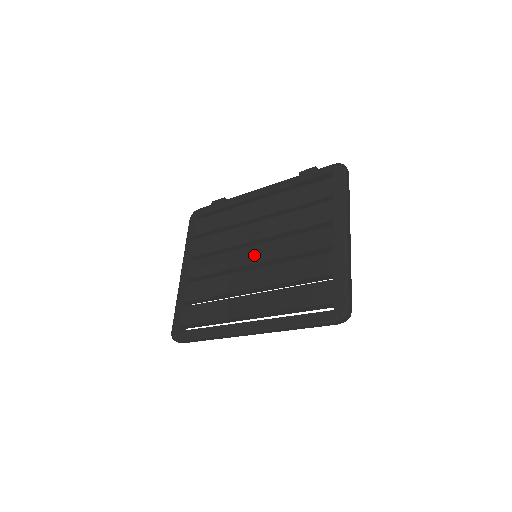
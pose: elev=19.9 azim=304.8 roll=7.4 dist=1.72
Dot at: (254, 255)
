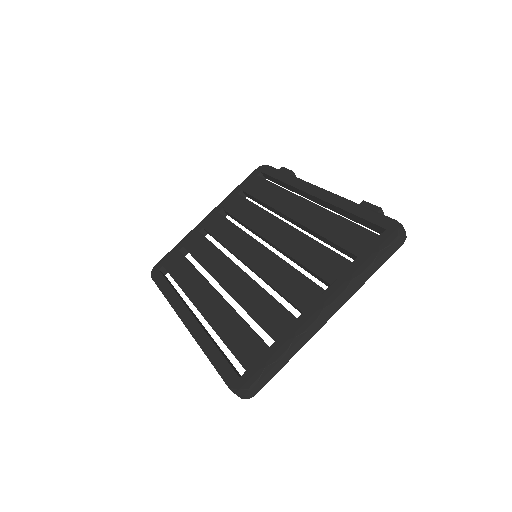
Dot at: (252, 254)
